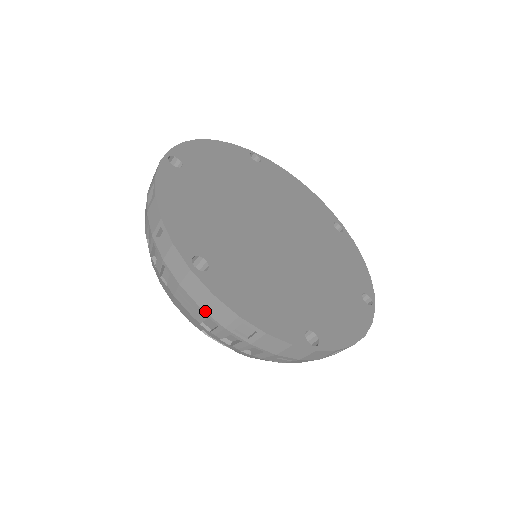
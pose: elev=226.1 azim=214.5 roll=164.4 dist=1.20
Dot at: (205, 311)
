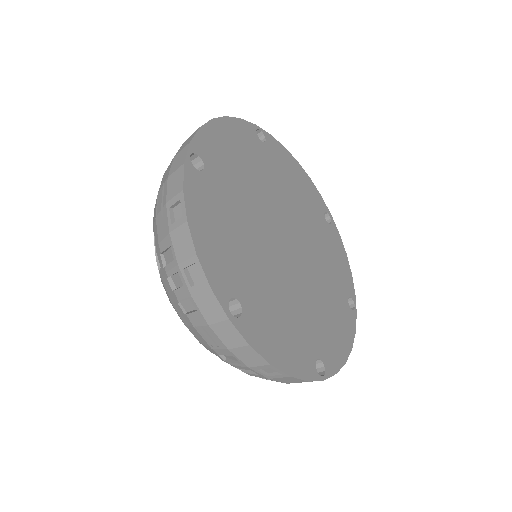
Dot at: (232, 352)
